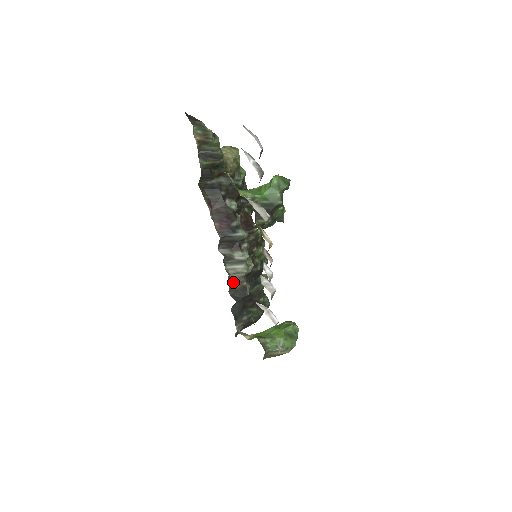
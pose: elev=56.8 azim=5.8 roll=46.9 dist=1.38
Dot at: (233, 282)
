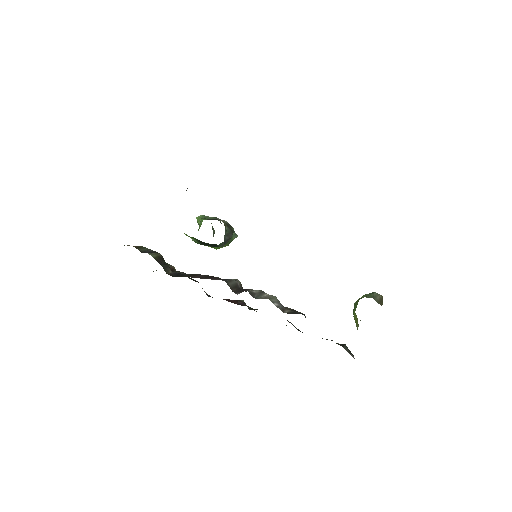
Dot at: (281, 308)
